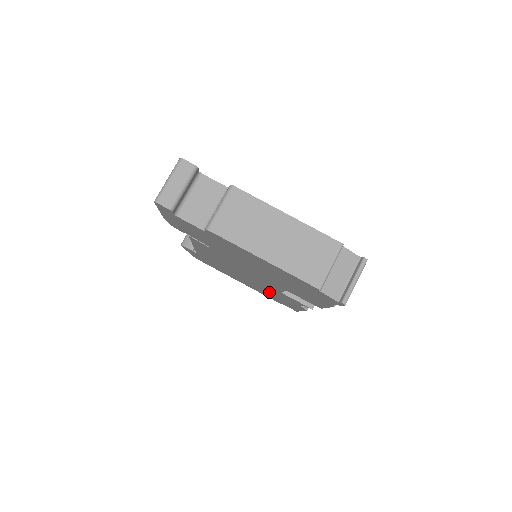
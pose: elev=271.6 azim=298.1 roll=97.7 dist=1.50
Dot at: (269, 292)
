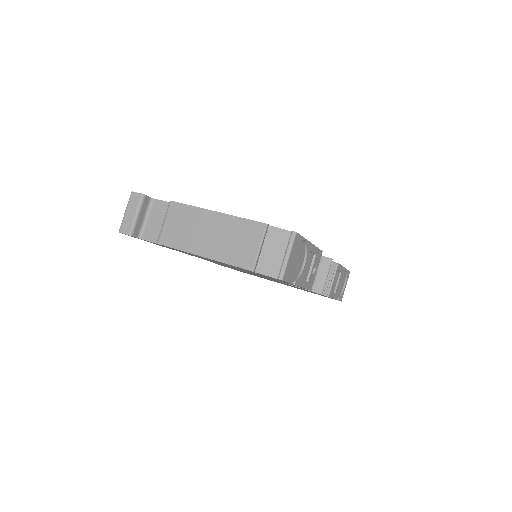
Dot at: occluded
